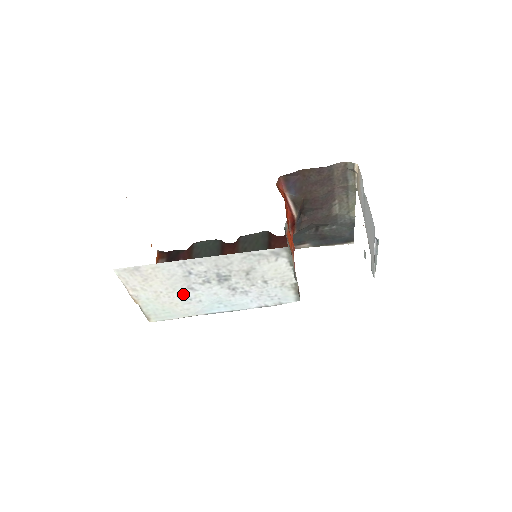
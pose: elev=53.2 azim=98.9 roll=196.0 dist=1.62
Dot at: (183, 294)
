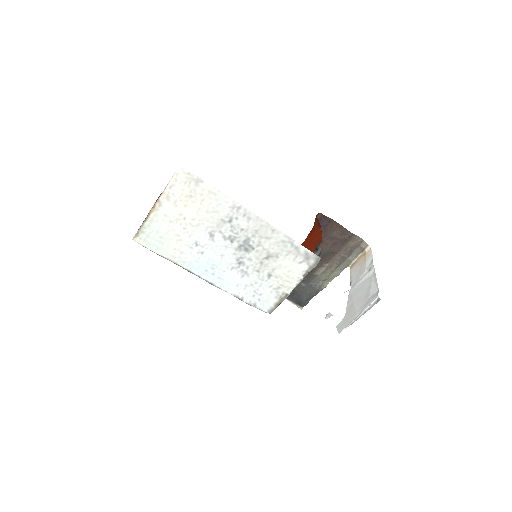
Dot at: (198, 235)
